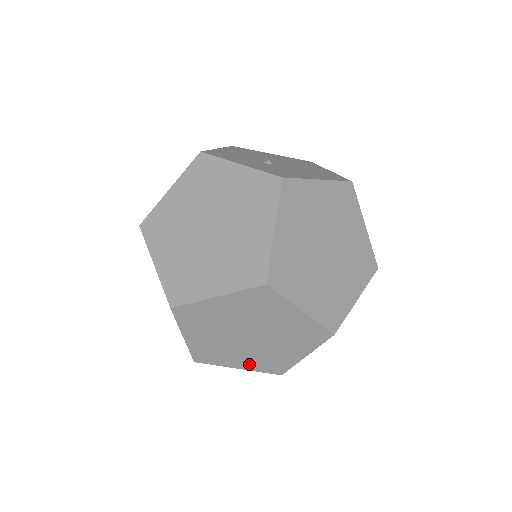
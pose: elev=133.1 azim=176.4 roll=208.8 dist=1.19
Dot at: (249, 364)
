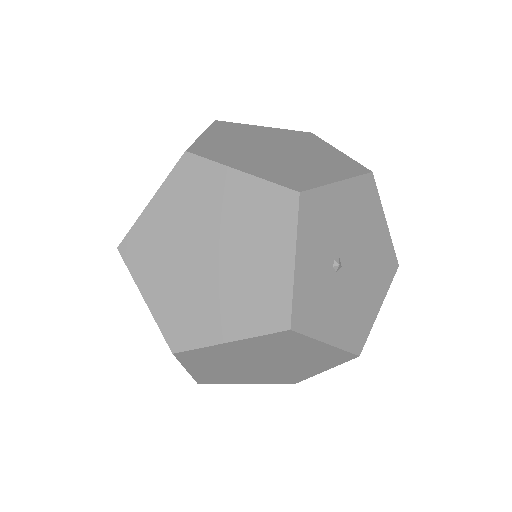
Dot at: occluded
